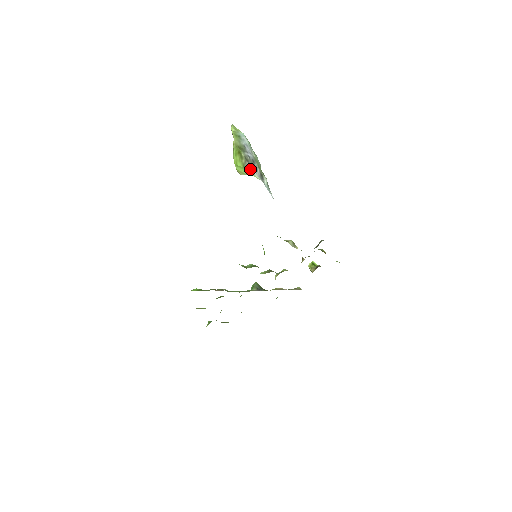
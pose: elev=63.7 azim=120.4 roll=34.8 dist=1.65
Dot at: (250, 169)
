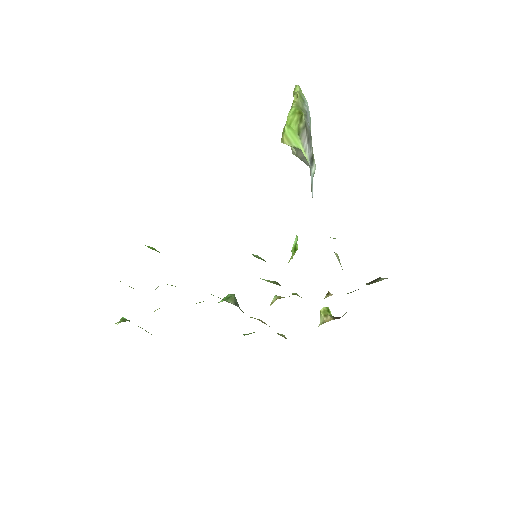
Dot at: (304, 140)
